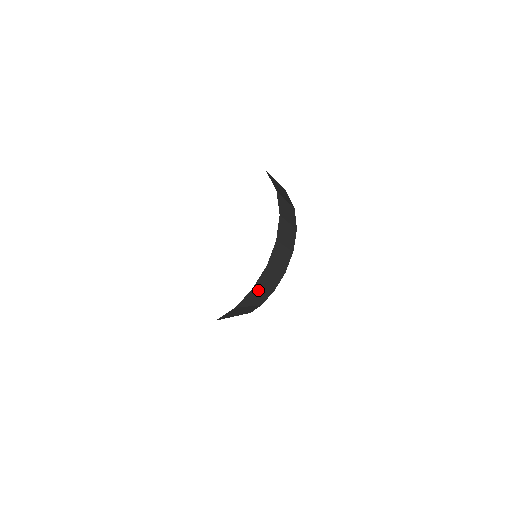
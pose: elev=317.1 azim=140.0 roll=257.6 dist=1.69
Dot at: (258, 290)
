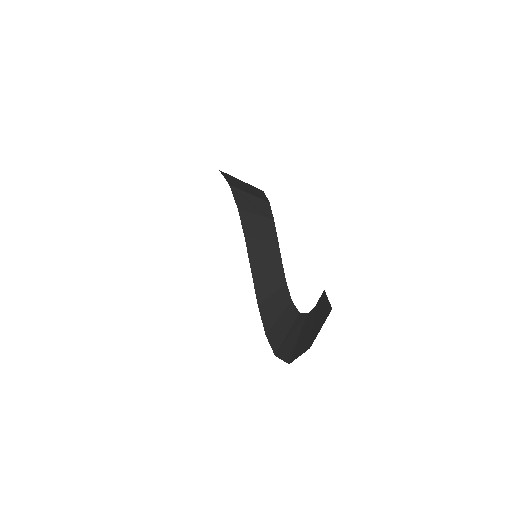
Dot at: (249, 214)
